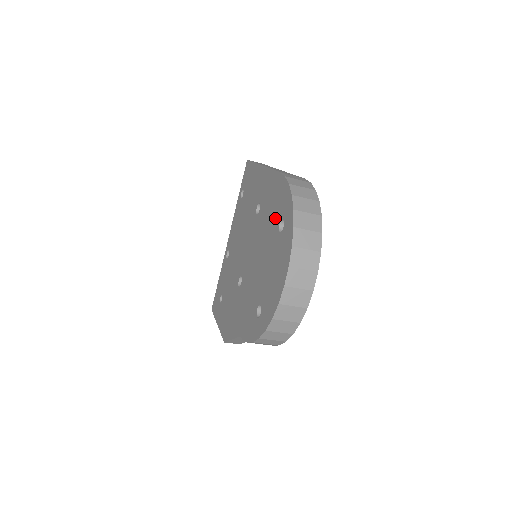
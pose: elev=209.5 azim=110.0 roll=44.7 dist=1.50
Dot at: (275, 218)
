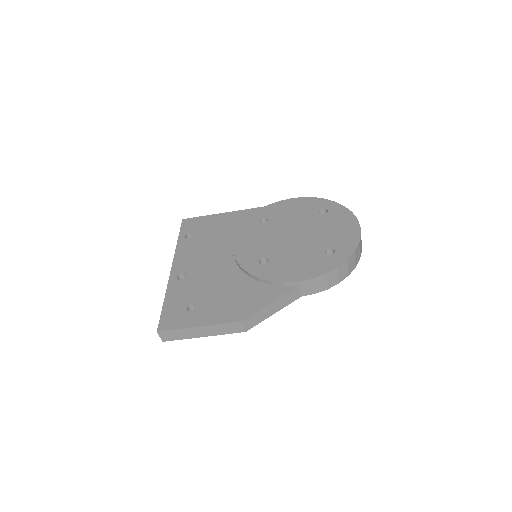
Dot at: (308, 212)
